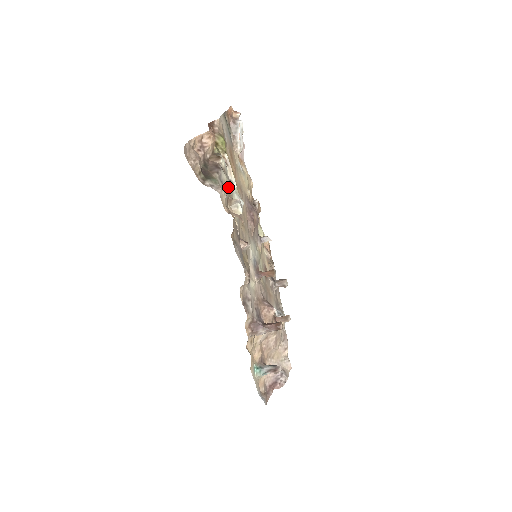
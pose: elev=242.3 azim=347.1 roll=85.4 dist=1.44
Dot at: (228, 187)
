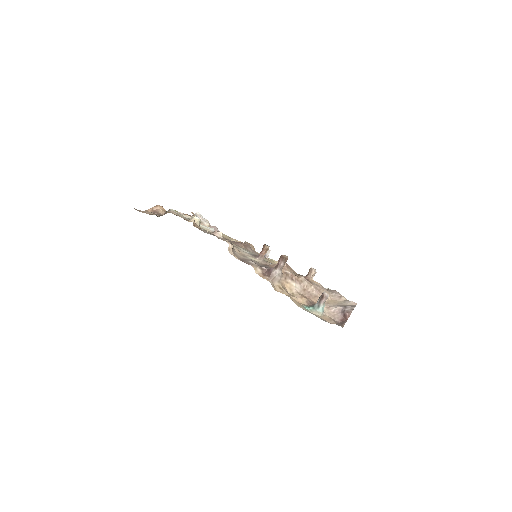
Dot at: (185, 218)
